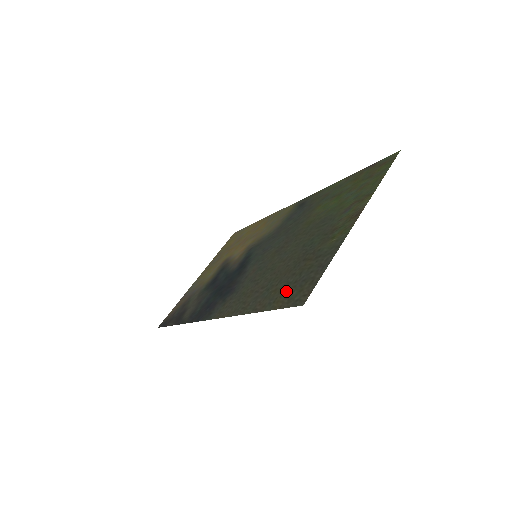
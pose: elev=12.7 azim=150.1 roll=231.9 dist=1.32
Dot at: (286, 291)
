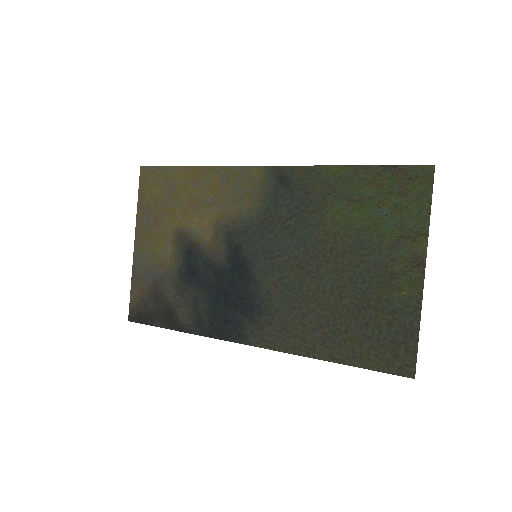
Dot at: (372, 349)
